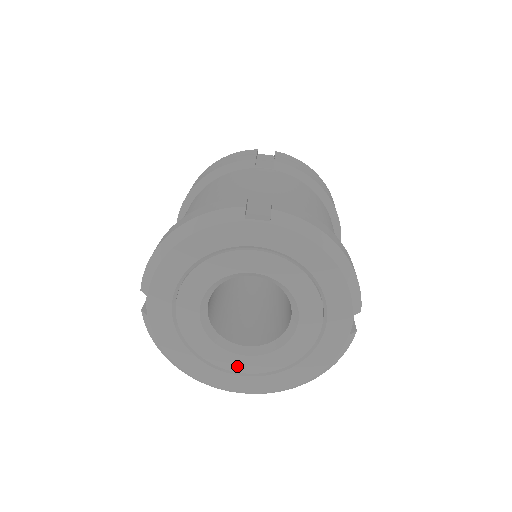
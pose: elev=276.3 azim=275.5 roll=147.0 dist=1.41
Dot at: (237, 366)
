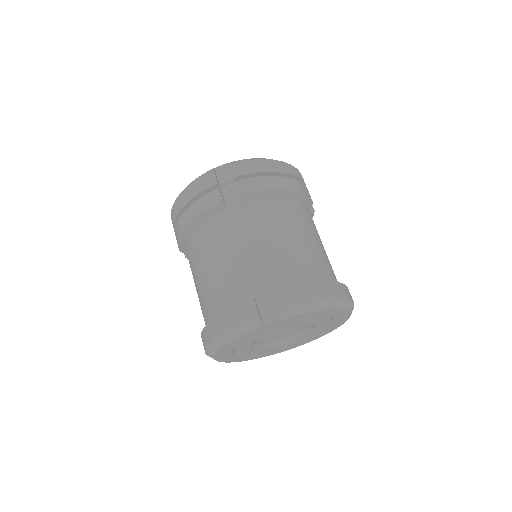
Dot at: (283, 347)
